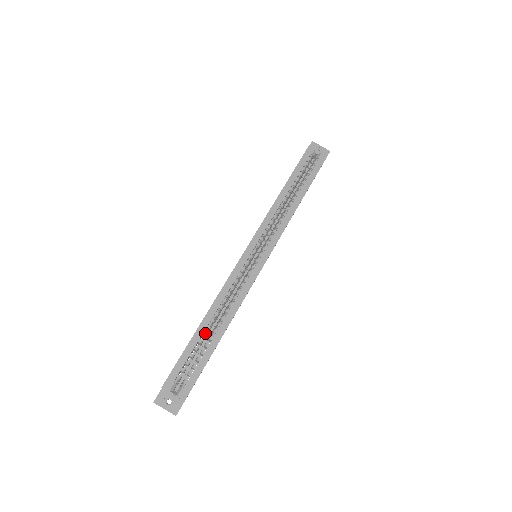
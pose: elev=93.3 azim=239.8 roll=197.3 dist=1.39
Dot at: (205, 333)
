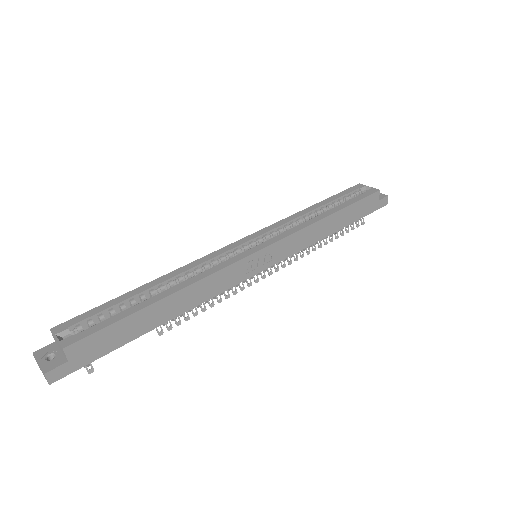
Dot at: (143, 294)
